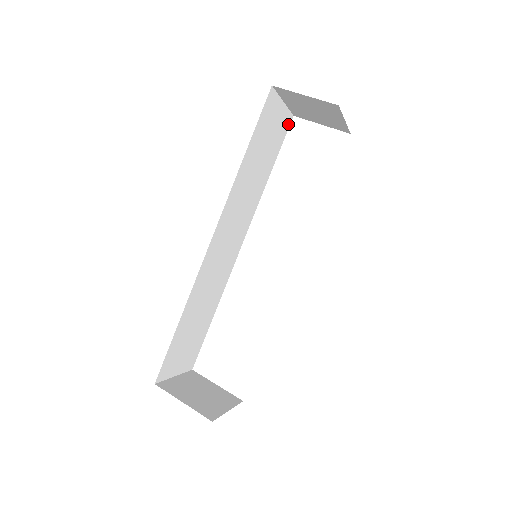
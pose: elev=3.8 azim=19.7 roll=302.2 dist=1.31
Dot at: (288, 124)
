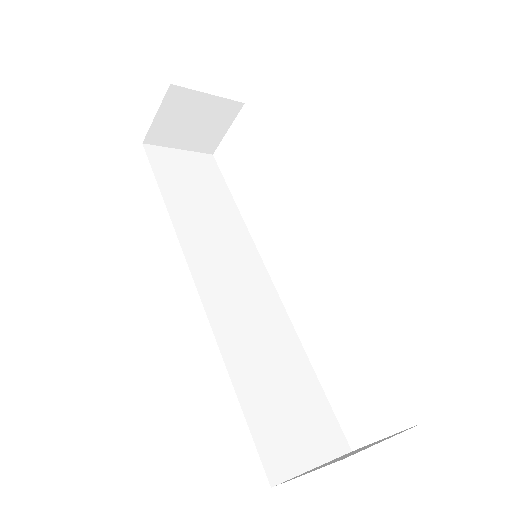
Dot at: (212, 162)
